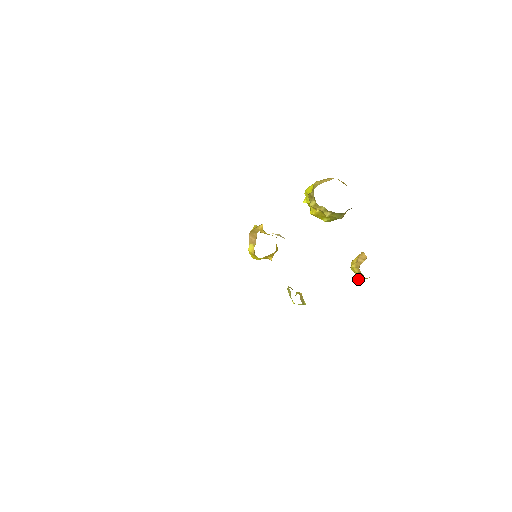
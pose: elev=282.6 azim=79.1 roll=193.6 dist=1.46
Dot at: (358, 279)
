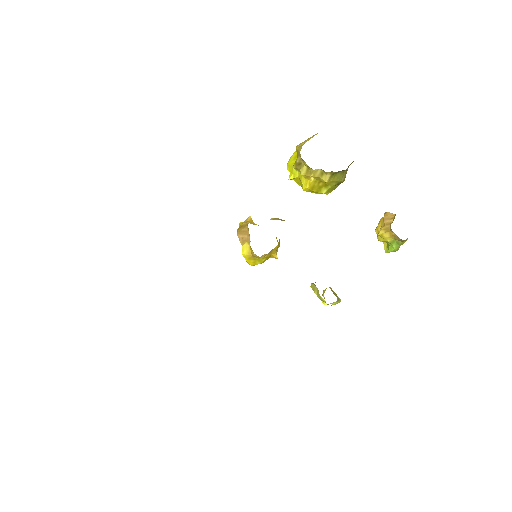
Dot at: (391, 249)
